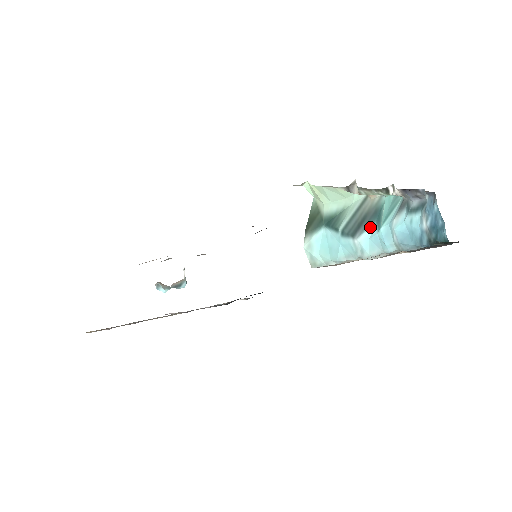
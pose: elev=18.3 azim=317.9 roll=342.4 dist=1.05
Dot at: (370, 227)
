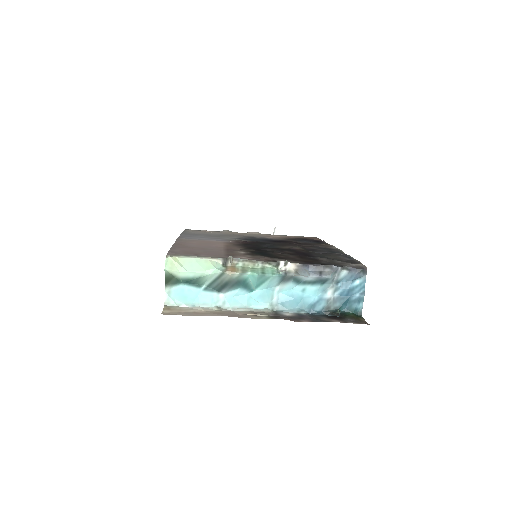
Dot at: (236, 289)
